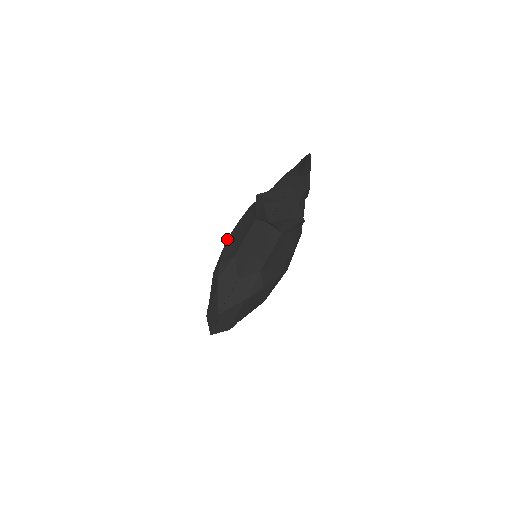
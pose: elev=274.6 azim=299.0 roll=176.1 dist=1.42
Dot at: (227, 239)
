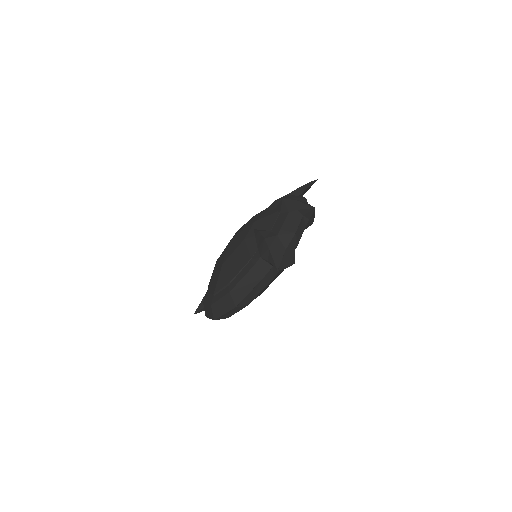
Dot at: (238, 237)
